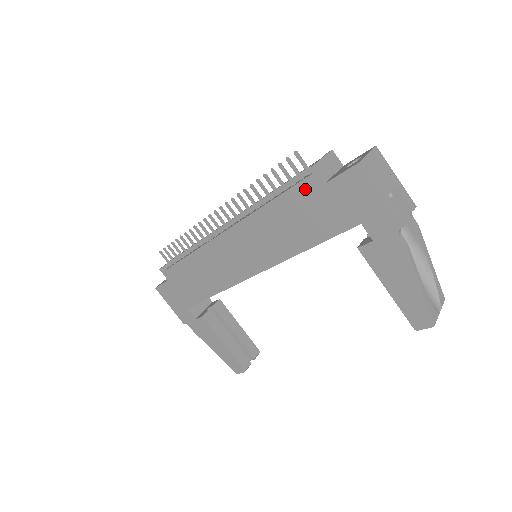
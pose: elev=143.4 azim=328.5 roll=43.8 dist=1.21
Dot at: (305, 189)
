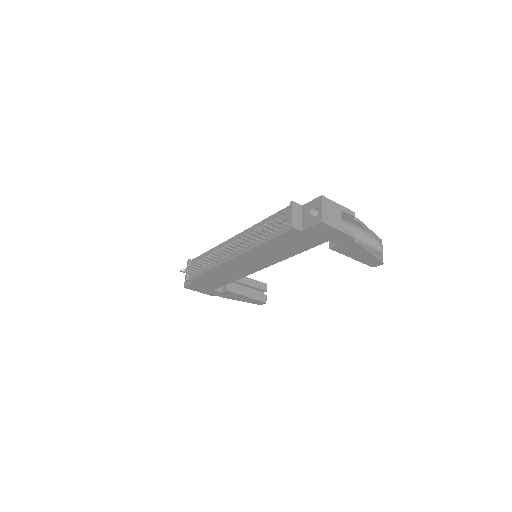
Dot at: (288, 235)
